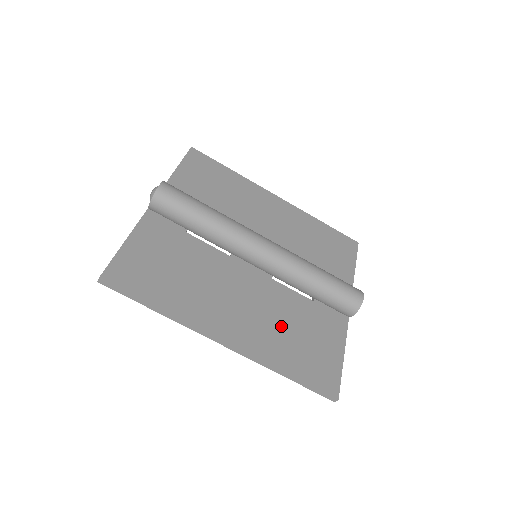
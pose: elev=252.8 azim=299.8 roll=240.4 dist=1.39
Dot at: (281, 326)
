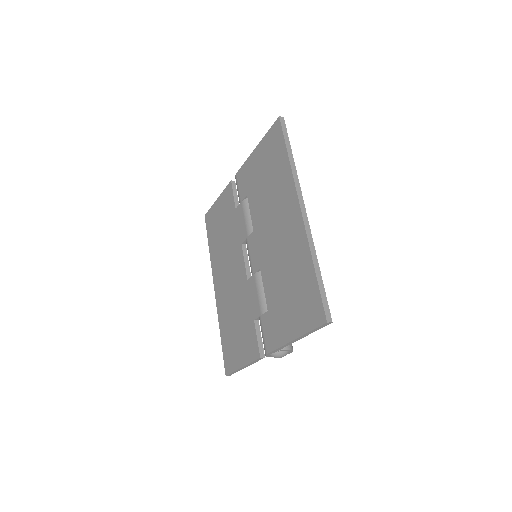
Dot at: occluded
